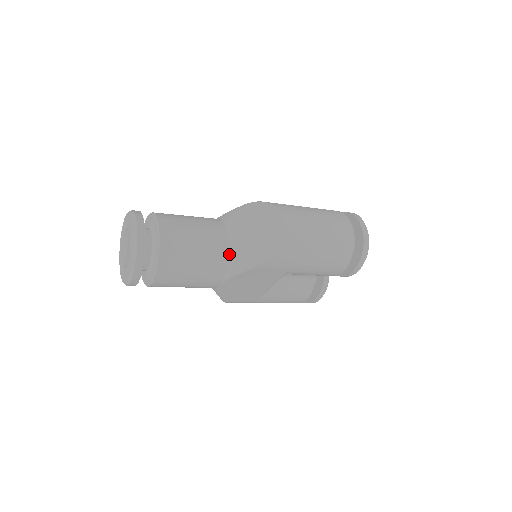
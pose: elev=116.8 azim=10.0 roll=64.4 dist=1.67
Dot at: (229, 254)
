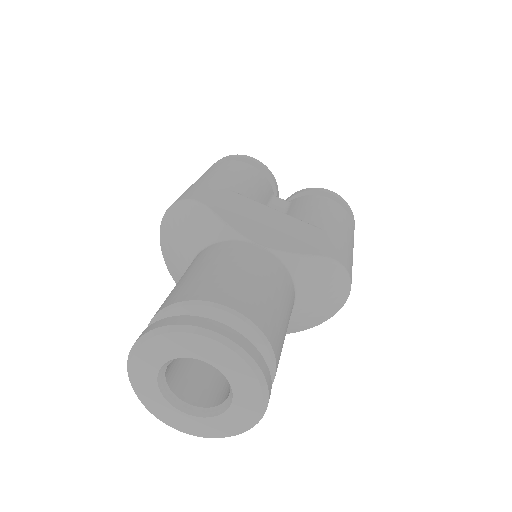
Dot at: occluded
